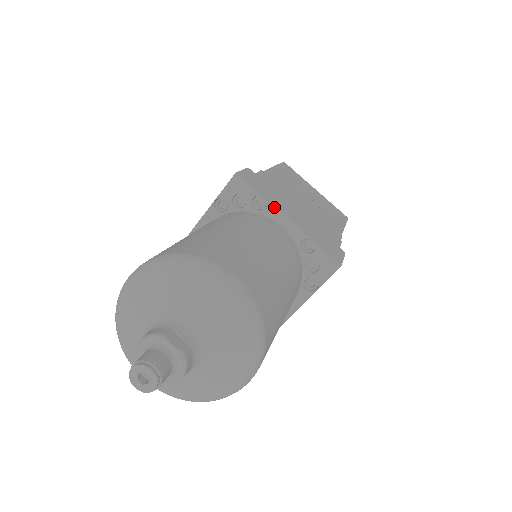
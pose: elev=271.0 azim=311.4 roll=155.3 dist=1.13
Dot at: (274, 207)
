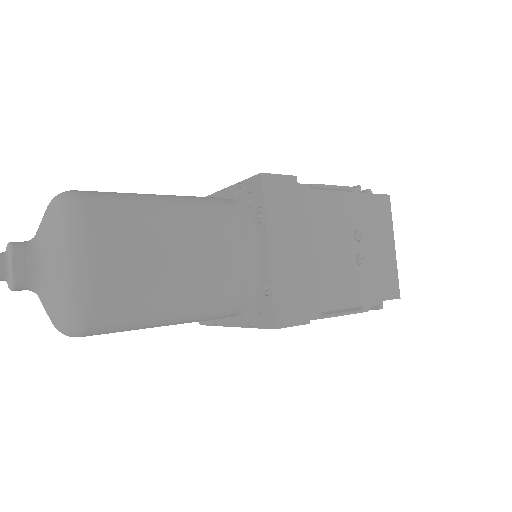
Dot at: (266, 229)
